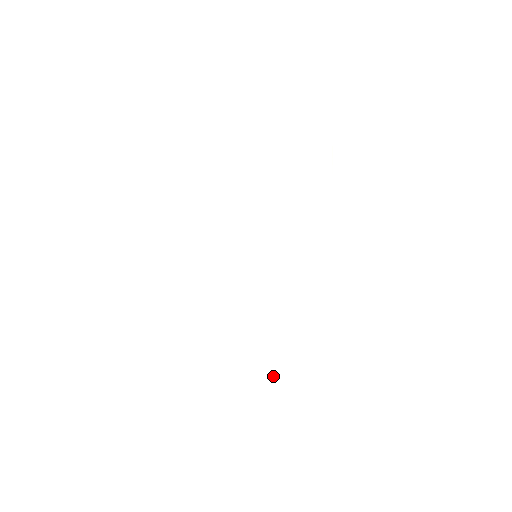
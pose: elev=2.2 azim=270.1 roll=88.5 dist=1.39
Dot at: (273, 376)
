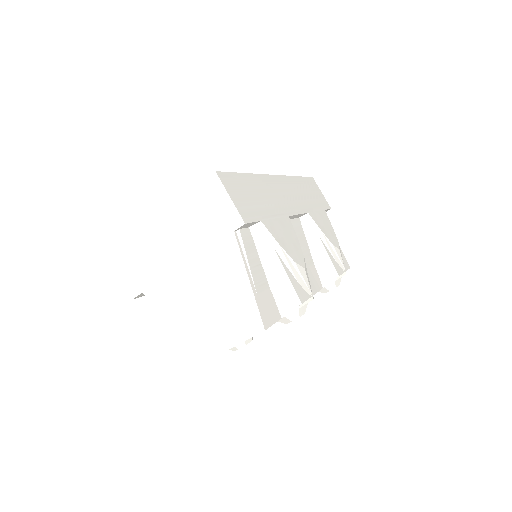
Dot at: occluded
